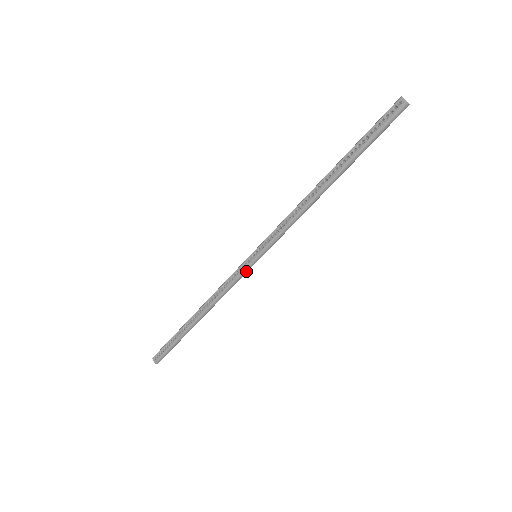
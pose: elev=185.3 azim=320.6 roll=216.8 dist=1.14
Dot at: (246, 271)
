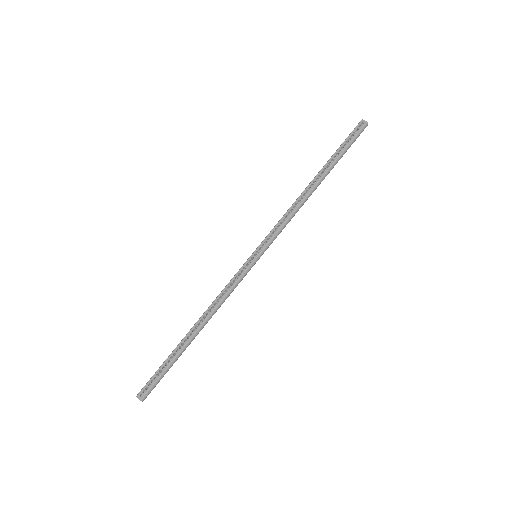
Dot at: (248, 271)
